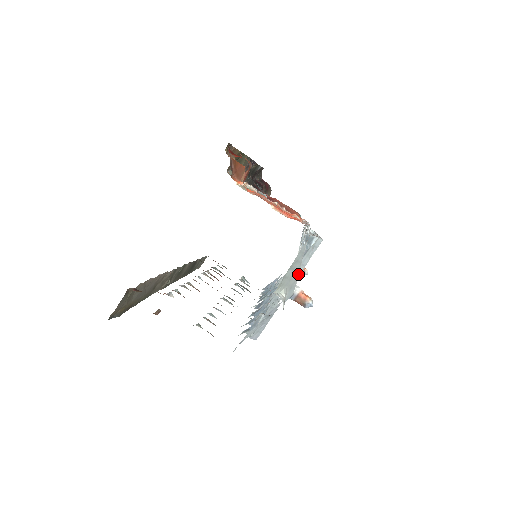
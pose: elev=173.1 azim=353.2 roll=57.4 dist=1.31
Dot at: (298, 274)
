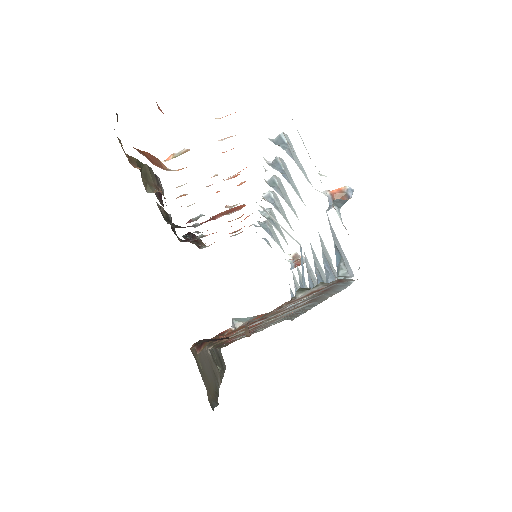
Dot at: occluded
